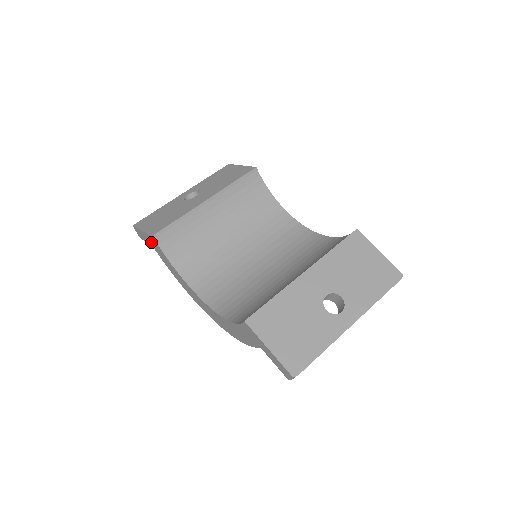
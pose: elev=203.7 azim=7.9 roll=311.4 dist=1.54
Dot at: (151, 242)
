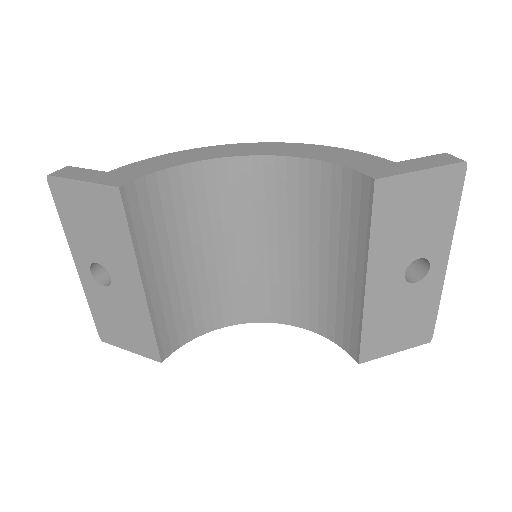
Dot at: occluded
